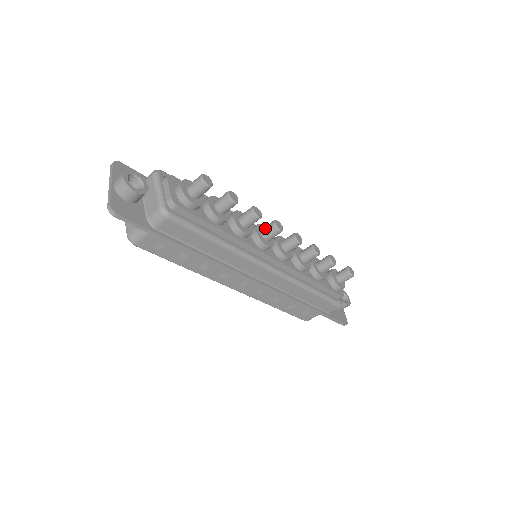
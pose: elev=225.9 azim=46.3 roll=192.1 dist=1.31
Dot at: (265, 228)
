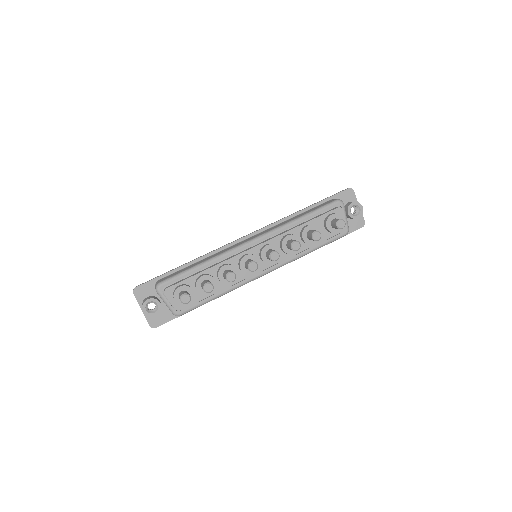
Dot at: (246, 267)
